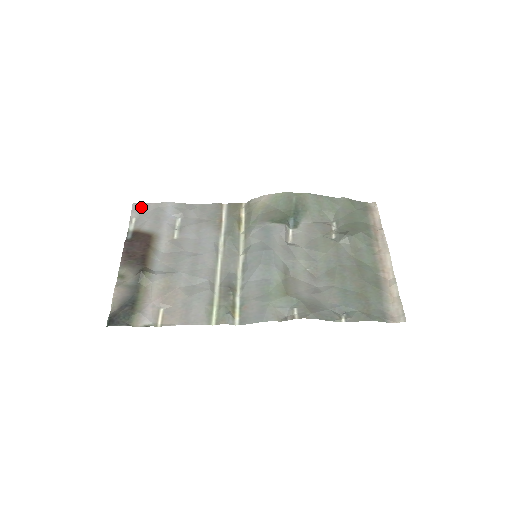
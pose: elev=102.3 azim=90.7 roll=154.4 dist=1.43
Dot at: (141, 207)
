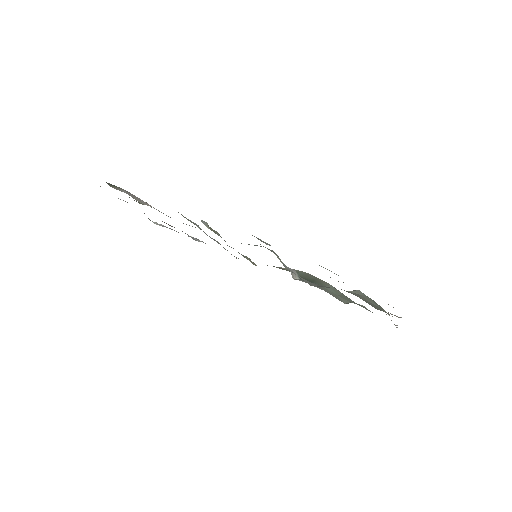
Dot at: (172, 229)
